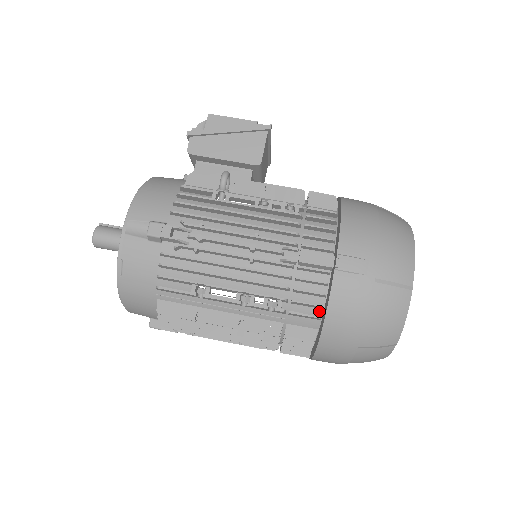
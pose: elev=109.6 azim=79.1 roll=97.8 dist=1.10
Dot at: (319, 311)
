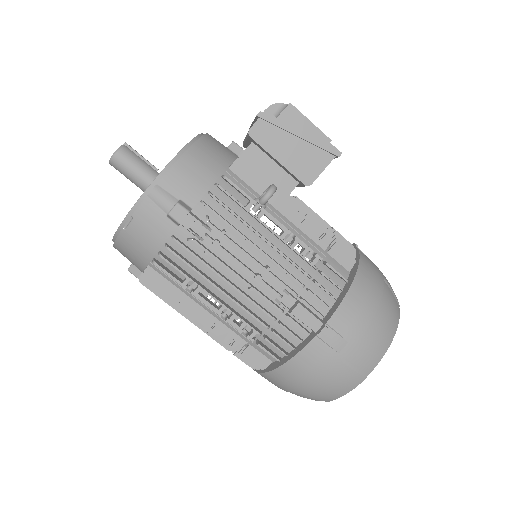
Dot at: (282, 353)
